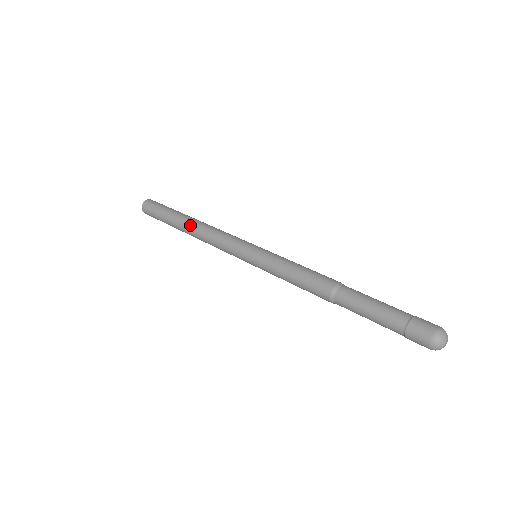
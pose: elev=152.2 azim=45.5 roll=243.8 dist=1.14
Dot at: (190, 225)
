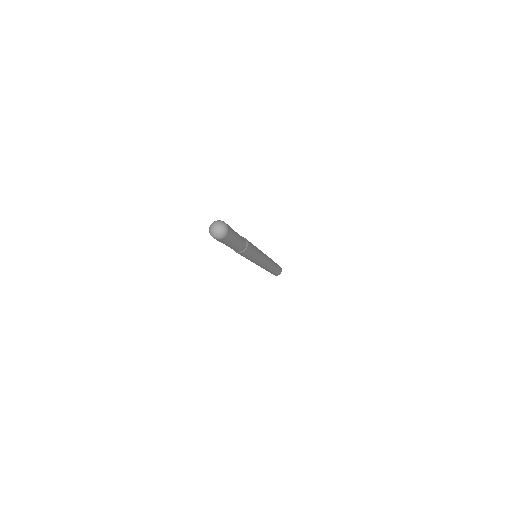
Dot at: occluded
